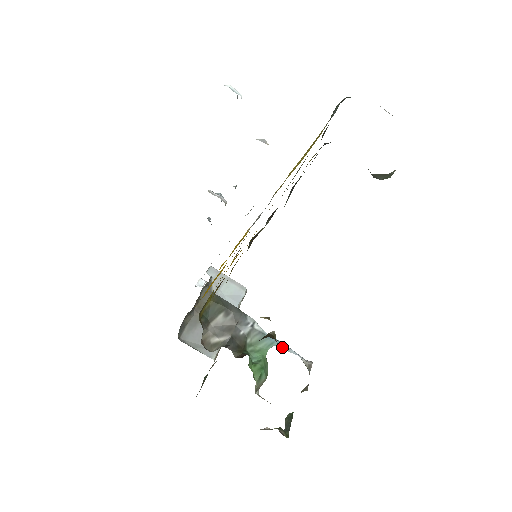
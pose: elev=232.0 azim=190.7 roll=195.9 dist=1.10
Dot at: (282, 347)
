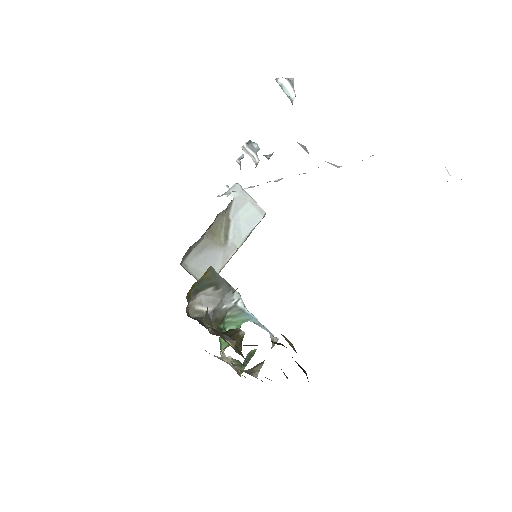
Dot at: (256, 323)
